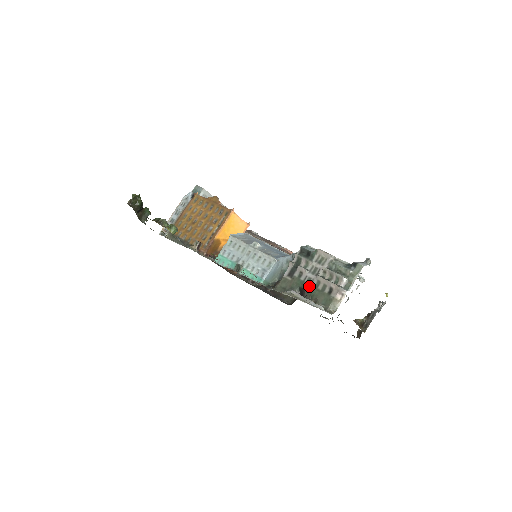
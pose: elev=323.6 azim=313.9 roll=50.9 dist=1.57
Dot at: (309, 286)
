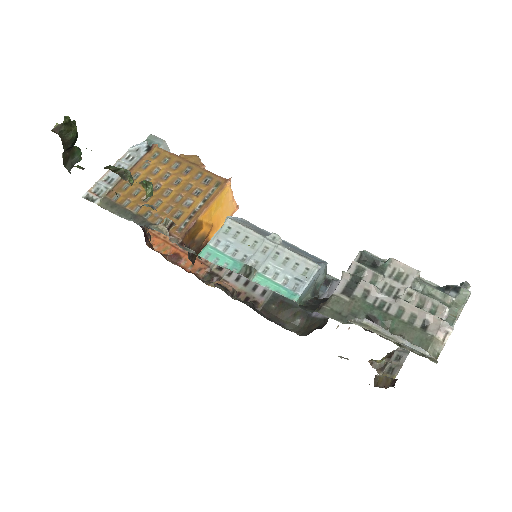
Dot at: (385, 314)
